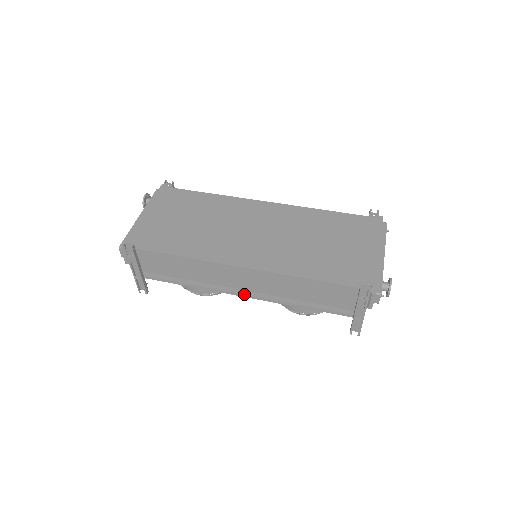
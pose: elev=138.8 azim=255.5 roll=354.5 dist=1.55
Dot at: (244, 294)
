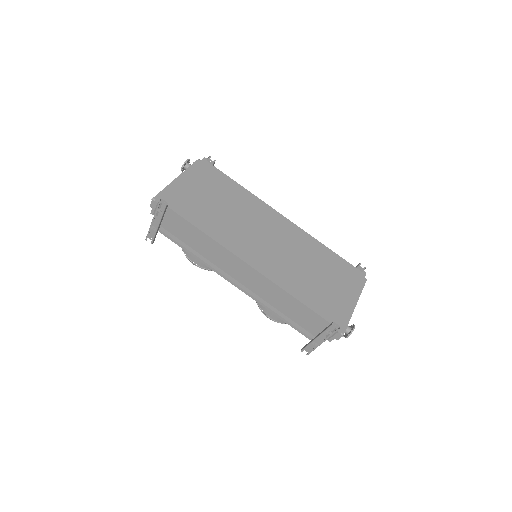
Dot at: (236, 284)
